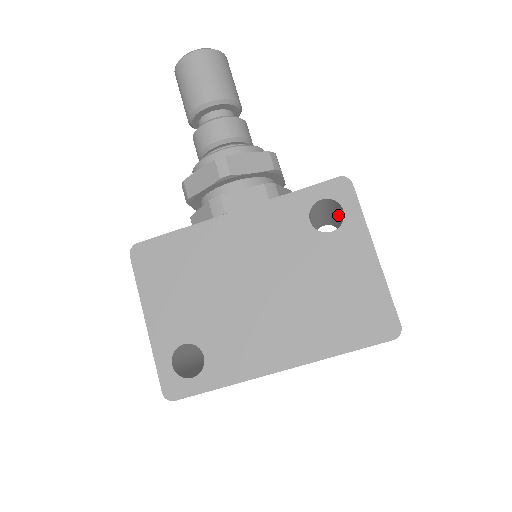
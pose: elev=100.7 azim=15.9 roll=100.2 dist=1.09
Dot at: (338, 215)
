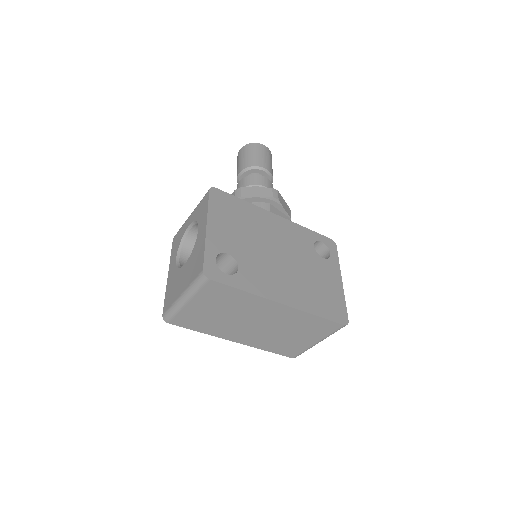
Dot at: occluded
